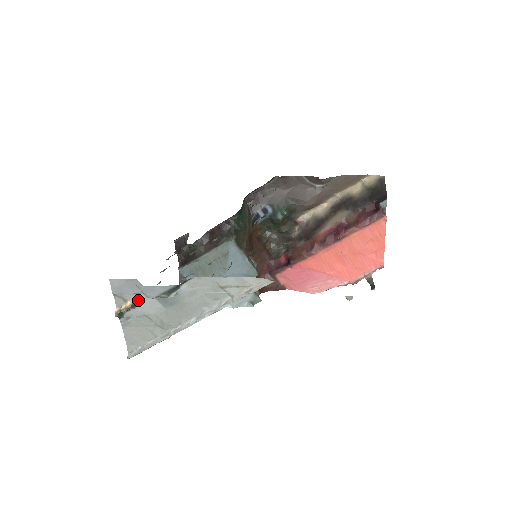
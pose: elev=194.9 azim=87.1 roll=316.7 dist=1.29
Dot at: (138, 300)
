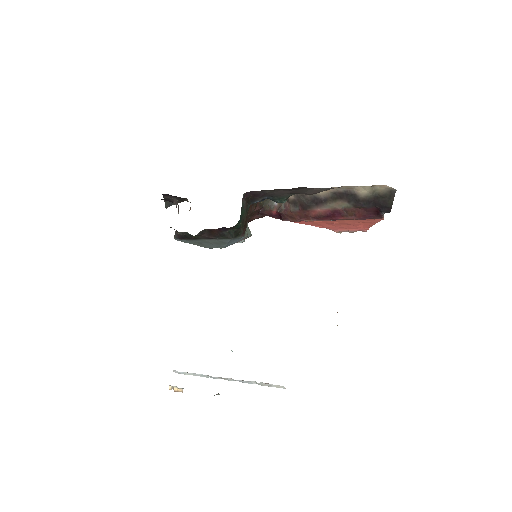
Dot at: occluded
